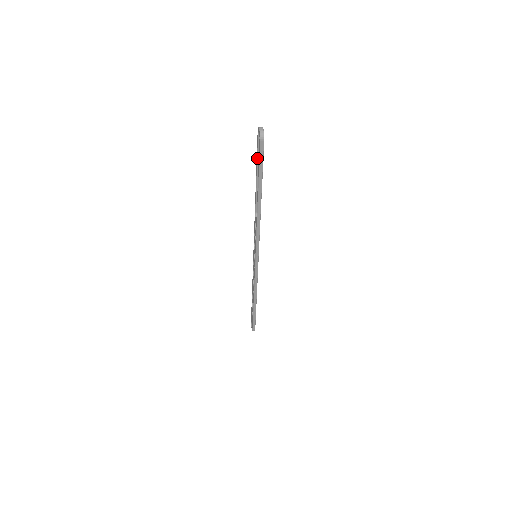
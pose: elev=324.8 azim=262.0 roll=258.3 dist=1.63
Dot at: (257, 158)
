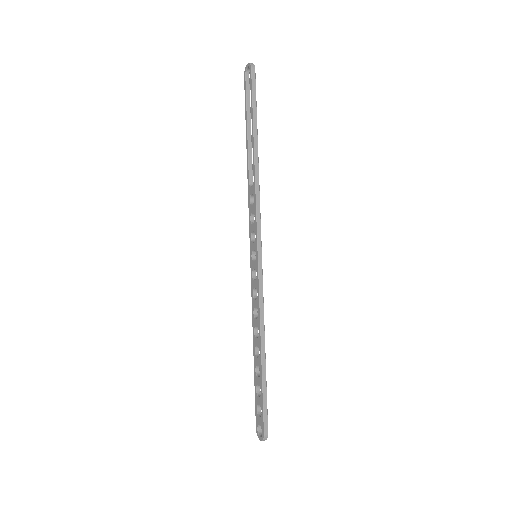
Dot at: (246, 105)
